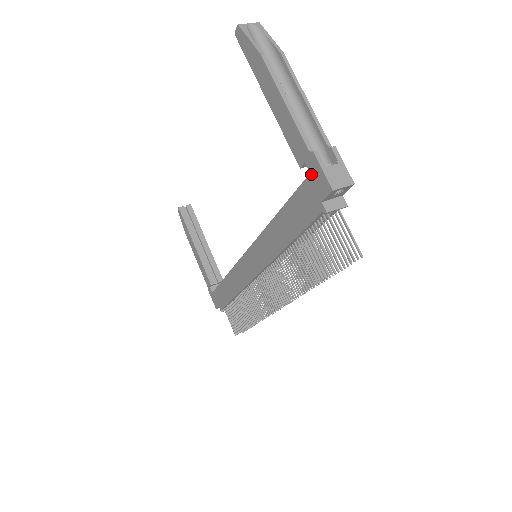
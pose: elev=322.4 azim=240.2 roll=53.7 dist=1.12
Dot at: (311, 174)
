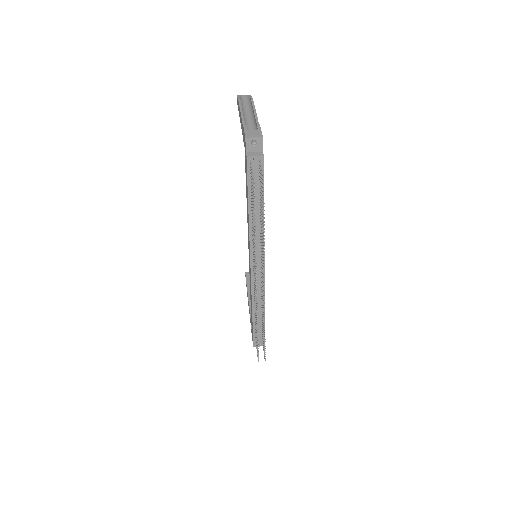
Dot at: (244, 141)
